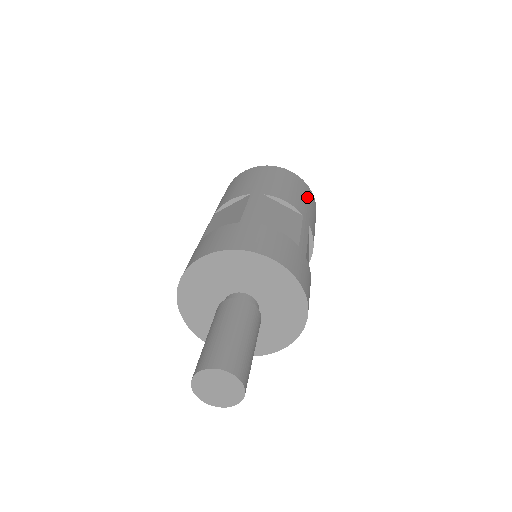
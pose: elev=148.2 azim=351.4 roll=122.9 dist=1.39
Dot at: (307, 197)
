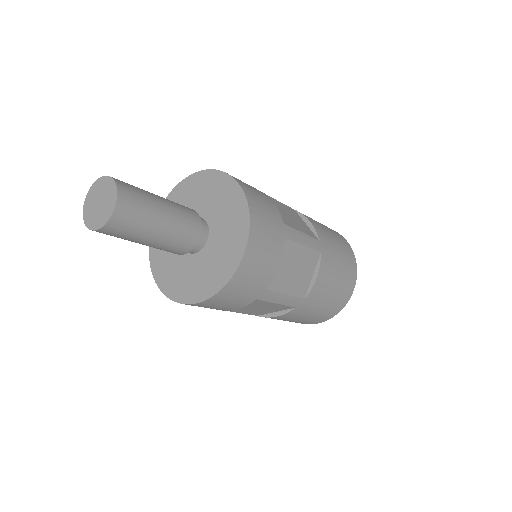
Dot at: occluded
